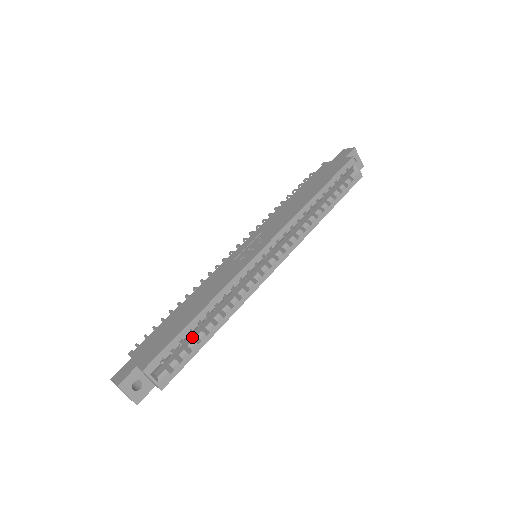
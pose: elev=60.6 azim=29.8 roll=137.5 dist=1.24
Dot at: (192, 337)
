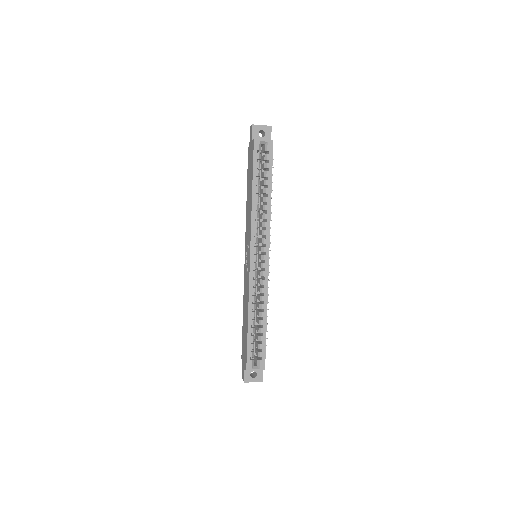
Dot at: occluded
